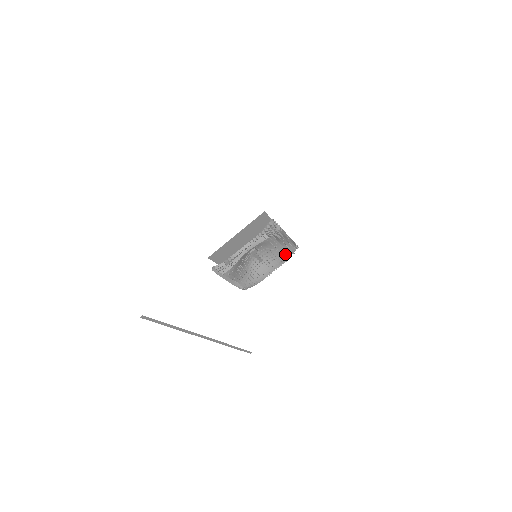
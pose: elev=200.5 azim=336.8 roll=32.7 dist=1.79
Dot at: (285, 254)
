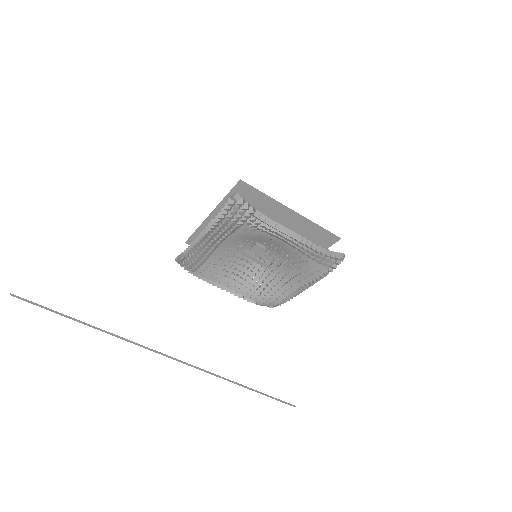
Dot at: (310, 264)
